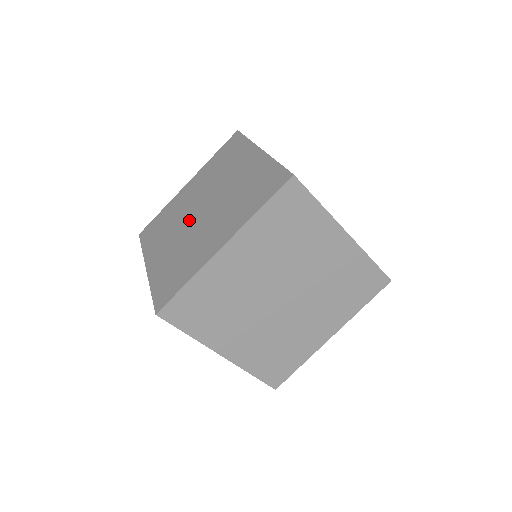
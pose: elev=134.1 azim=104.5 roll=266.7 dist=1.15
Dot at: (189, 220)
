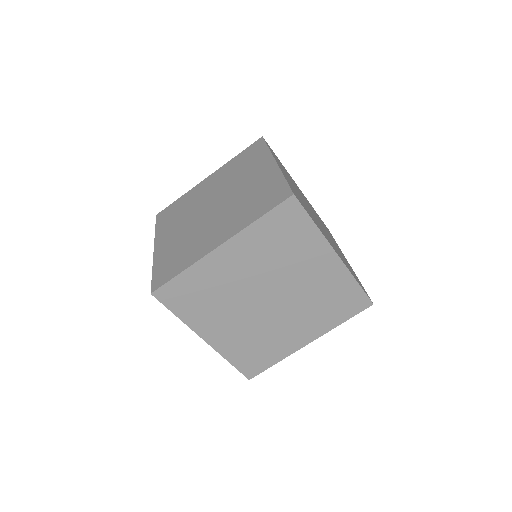
Dot at: (200, 213)
